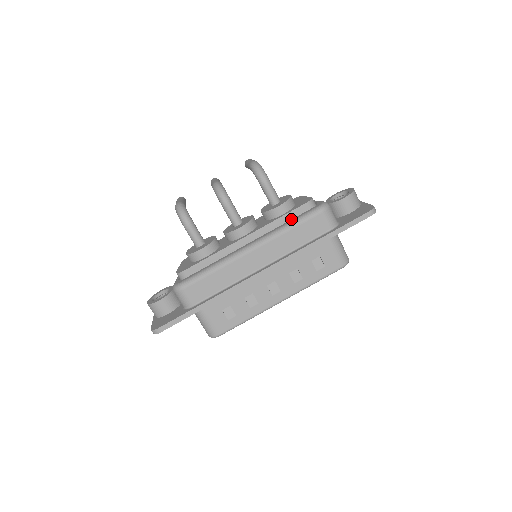
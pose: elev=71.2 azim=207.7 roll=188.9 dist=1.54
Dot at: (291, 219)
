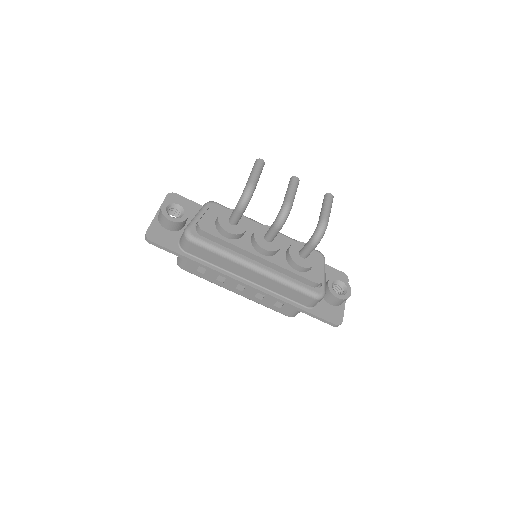
Dot at: (296, 278)
